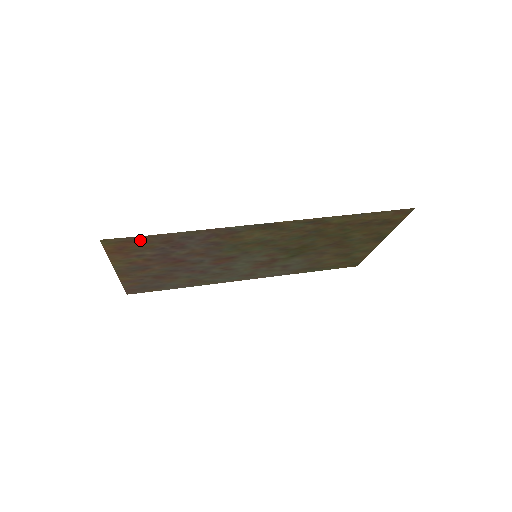
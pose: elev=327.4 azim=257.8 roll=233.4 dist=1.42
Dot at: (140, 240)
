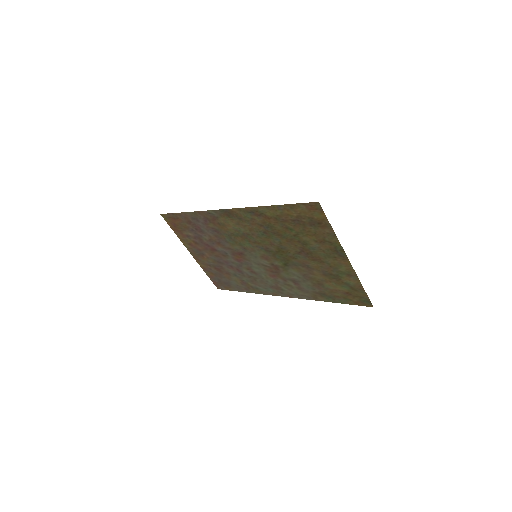
Dot at: (176, 218)
